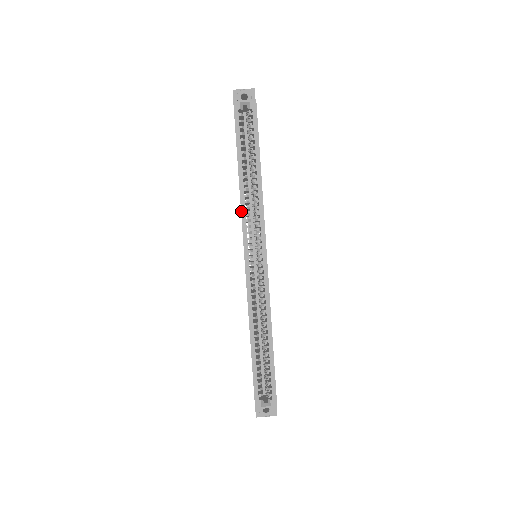
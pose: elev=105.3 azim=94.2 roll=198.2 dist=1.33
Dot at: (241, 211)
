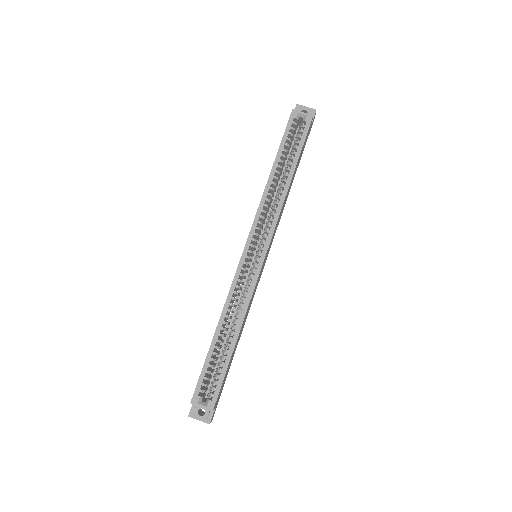
Dot at: (259, 206)
